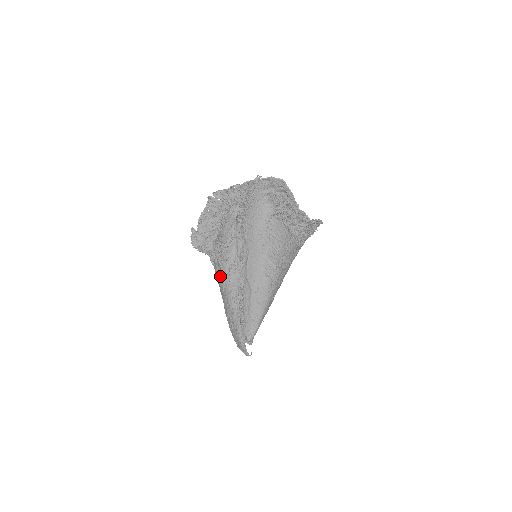
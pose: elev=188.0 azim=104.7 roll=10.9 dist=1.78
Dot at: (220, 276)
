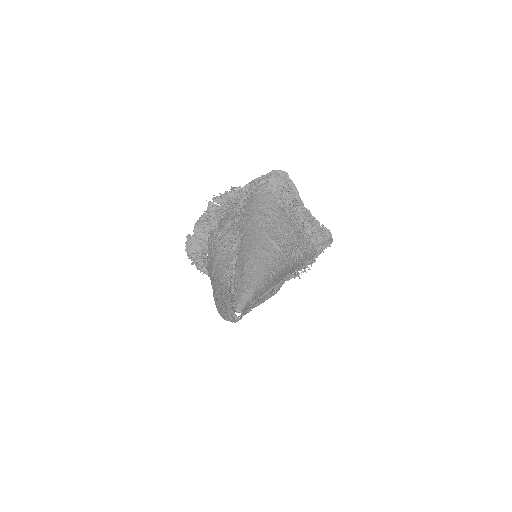
Dot at: (211, 261)
